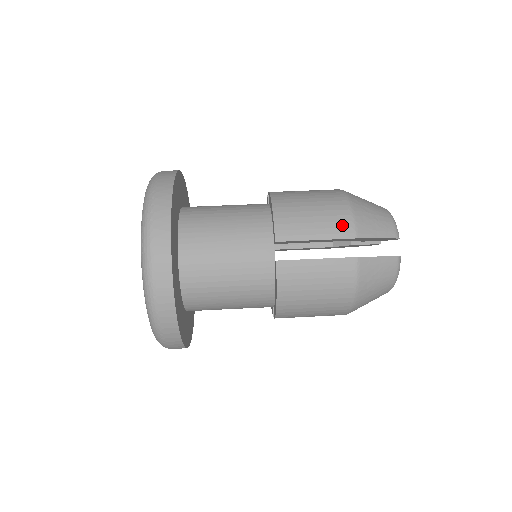
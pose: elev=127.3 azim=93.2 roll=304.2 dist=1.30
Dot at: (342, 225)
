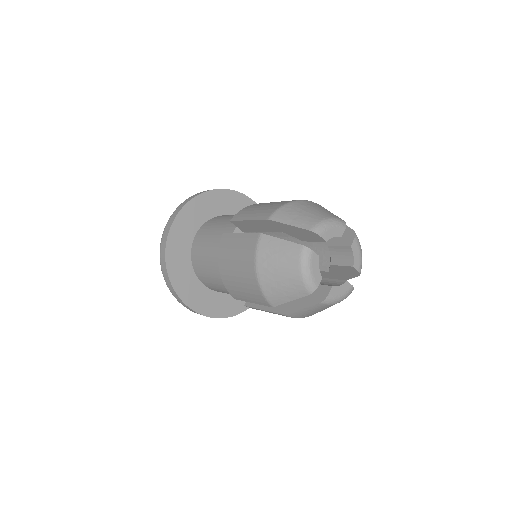
Dot at: (269, 211)
